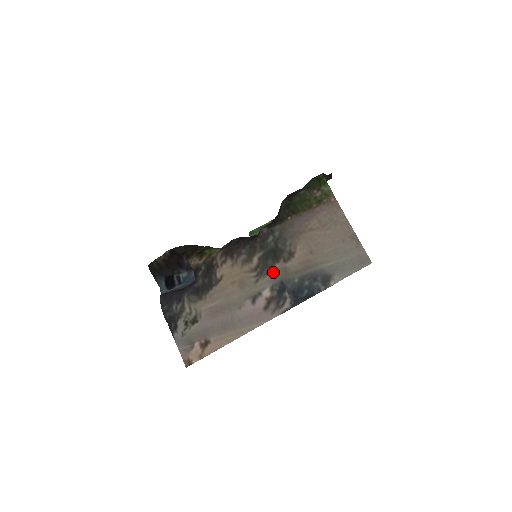
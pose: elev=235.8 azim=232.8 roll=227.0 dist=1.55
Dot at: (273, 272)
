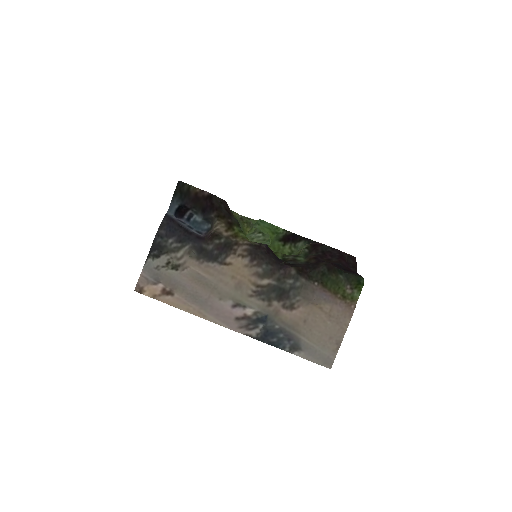
Dot at: (268, 304)
